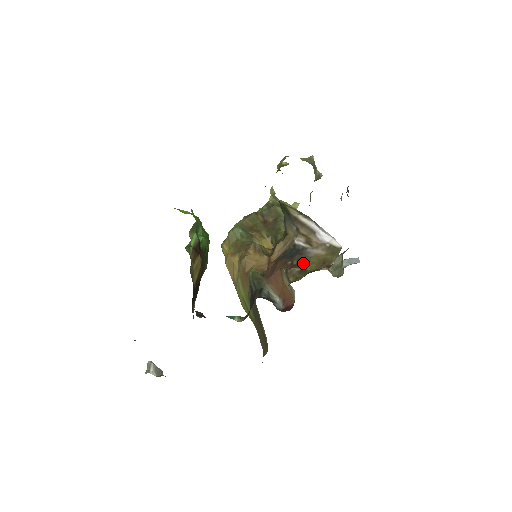
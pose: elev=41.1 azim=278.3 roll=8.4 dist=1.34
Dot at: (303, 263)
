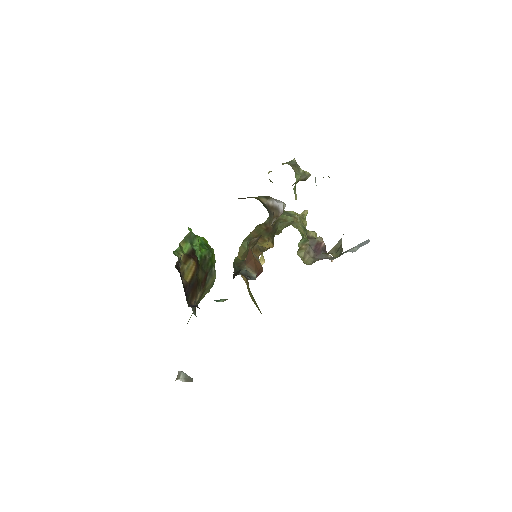
Dot at: occluded
